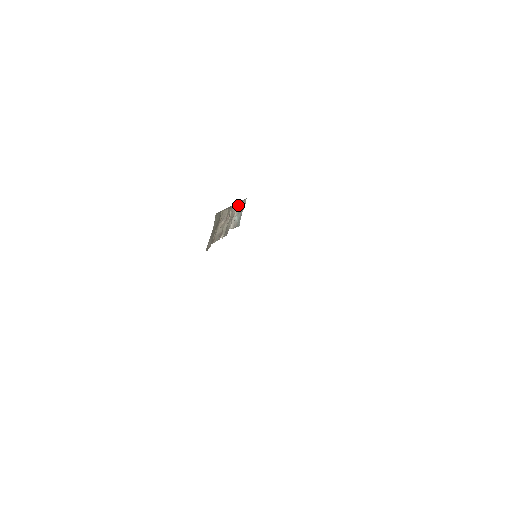
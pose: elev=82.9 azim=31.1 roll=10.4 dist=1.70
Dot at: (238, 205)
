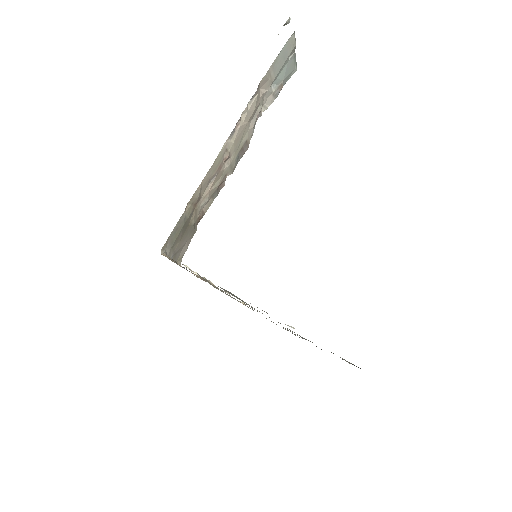
Dot at: (267, 75)
